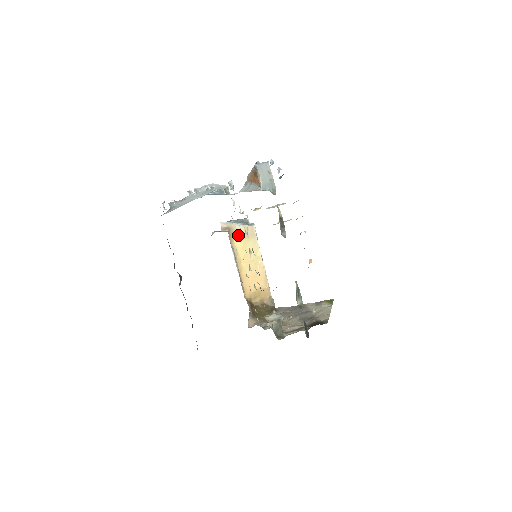
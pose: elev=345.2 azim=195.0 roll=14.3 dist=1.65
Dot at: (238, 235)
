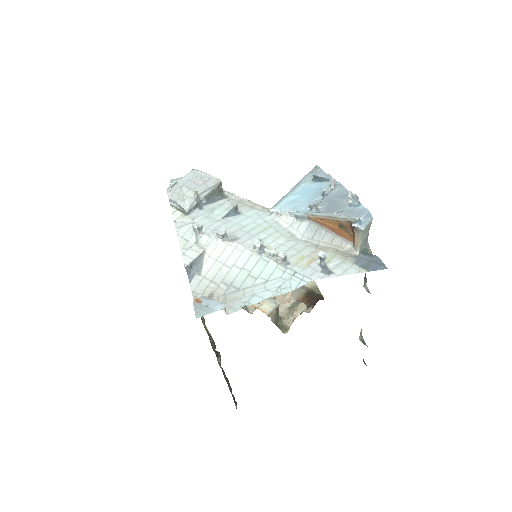
Dot at: occluded
